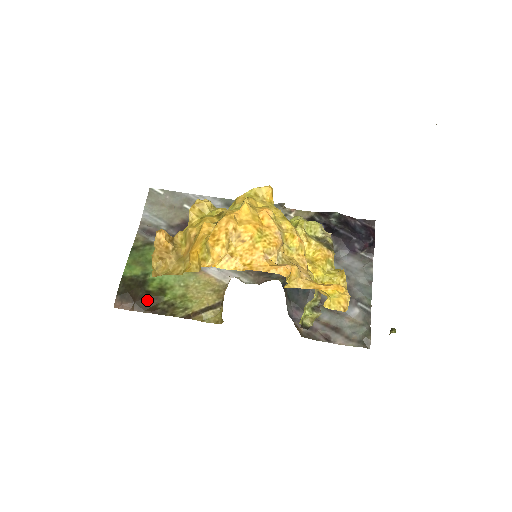
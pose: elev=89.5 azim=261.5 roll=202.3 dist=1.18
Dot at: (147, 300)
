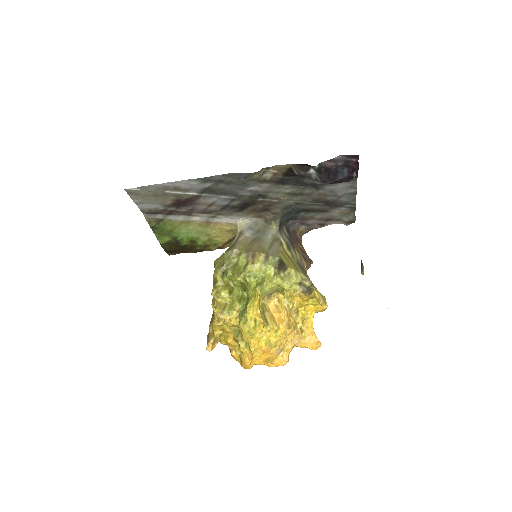
Dot at: (187, 249)
